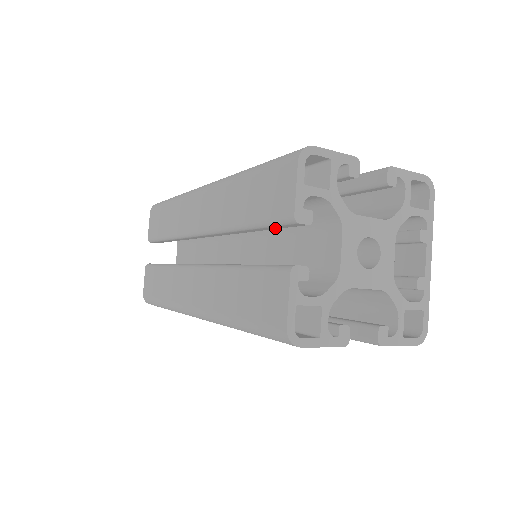
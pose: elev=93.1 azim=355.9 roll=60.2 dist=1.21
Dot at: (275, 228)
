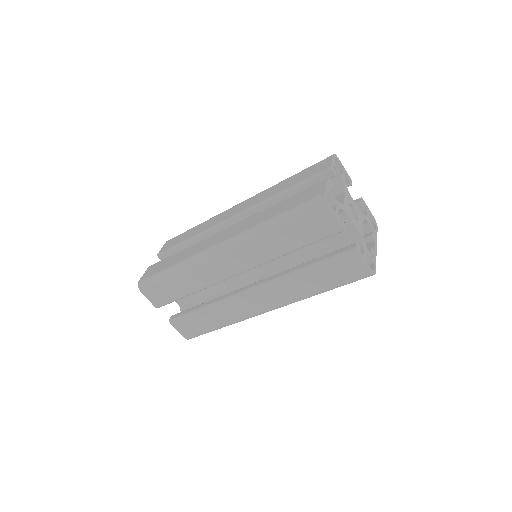
Dot at: (309, 186)
